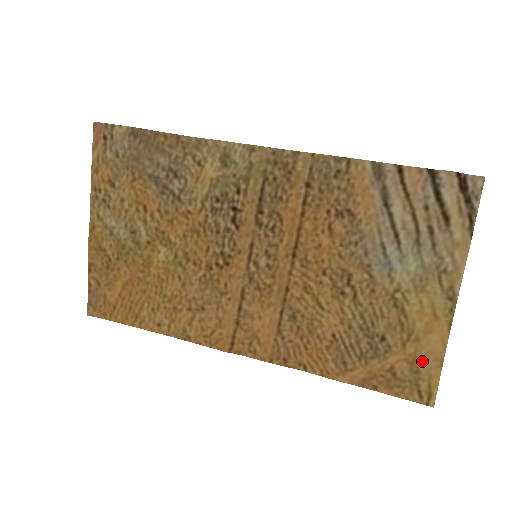
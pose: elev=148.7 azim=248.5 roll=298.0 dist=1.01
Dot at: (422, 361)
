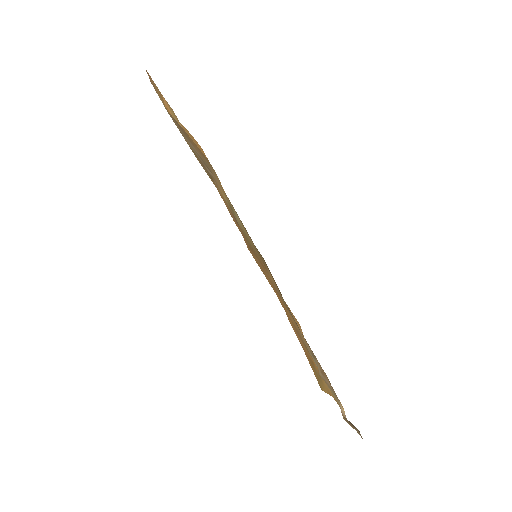
Dot at: (324, 381)
